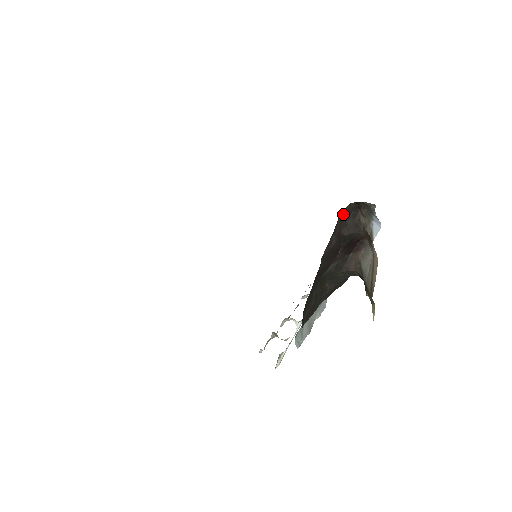
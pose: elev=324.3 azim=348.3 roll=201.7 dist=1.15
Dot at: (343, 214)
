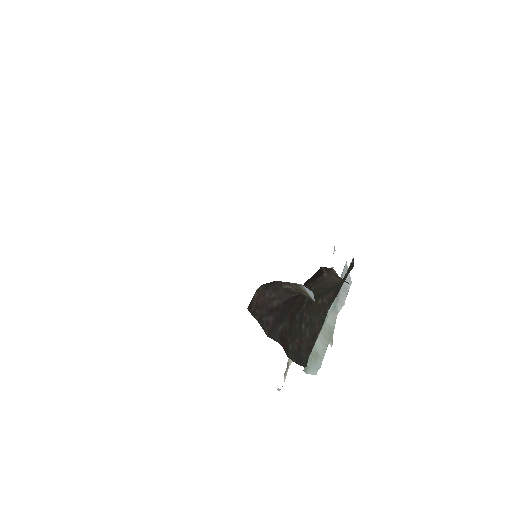
Dot at: (255, 303)
